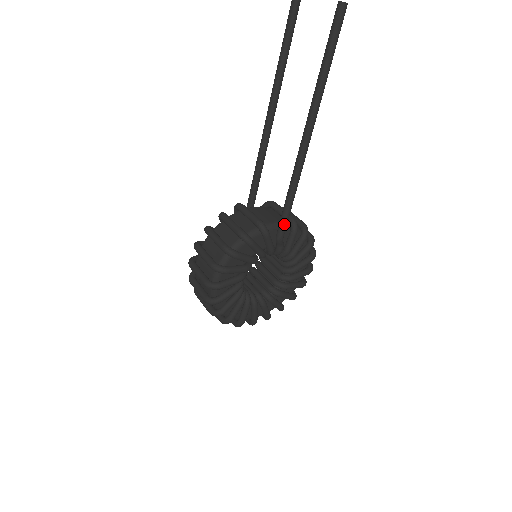
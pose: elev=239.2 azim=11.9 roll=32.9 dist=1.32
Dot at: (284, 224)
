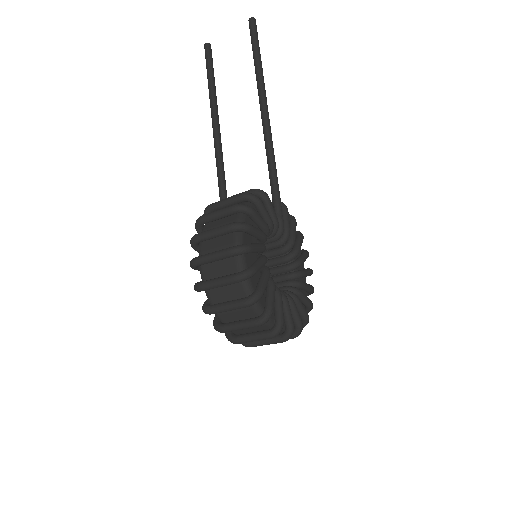
Dot at: (277, 189)
